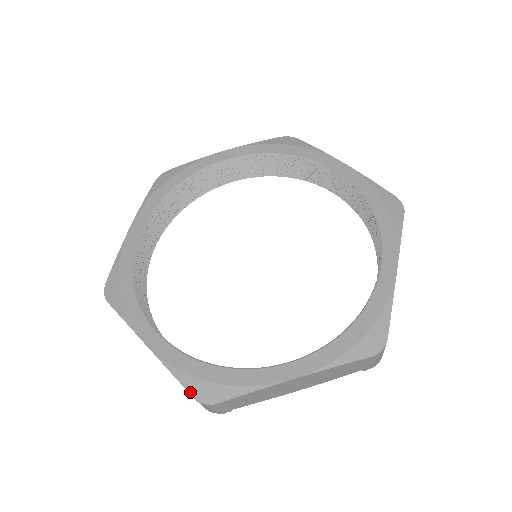
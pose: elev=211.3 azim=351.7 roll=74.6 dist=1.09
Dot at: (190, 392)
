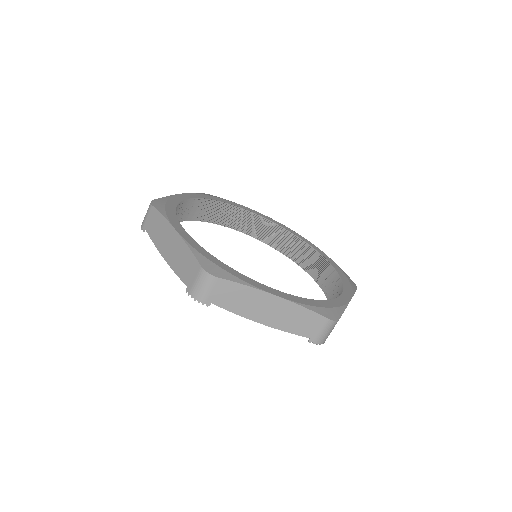
Dot at: (200, 263)
